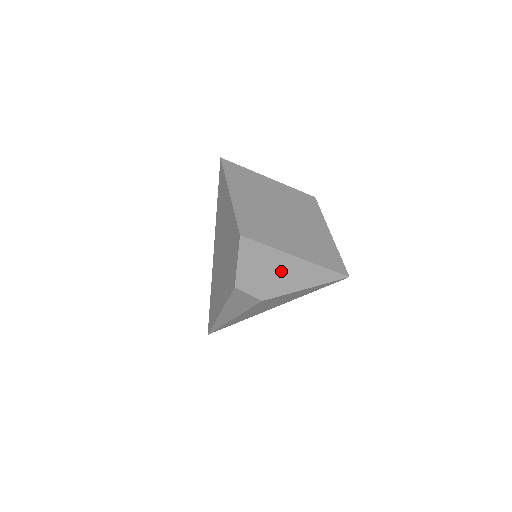
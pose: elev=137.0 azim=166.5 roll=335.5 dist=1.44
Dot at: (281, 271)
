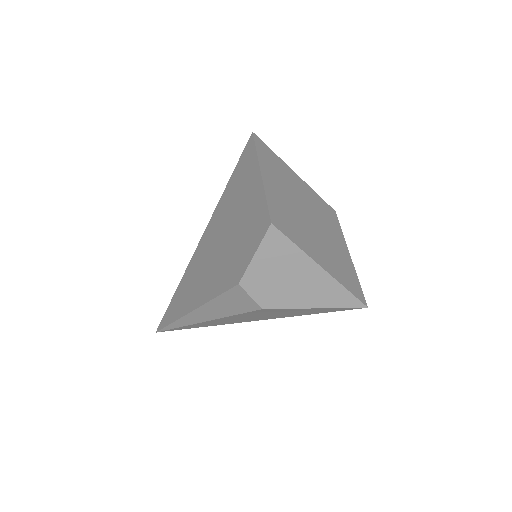
Dot at: (299, 280)
